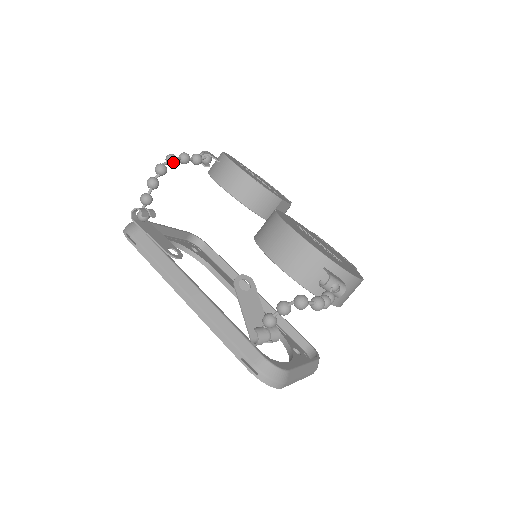
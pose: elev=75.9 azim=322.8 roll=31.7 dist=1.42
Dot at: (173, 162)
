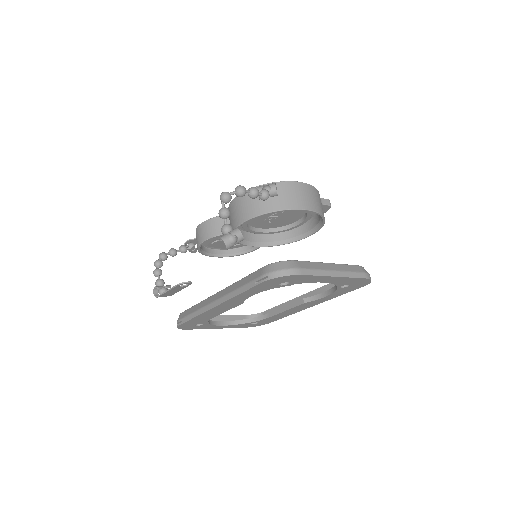
Dot at: (163, 255)
